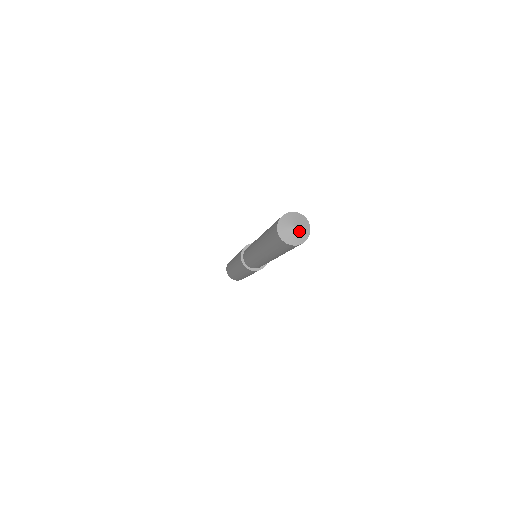
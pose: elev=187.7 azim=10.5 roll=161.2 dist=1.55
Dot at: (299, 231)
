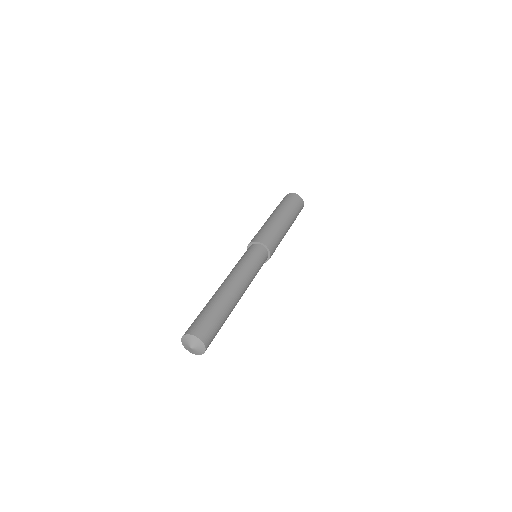
Dot at: (195, 348)
